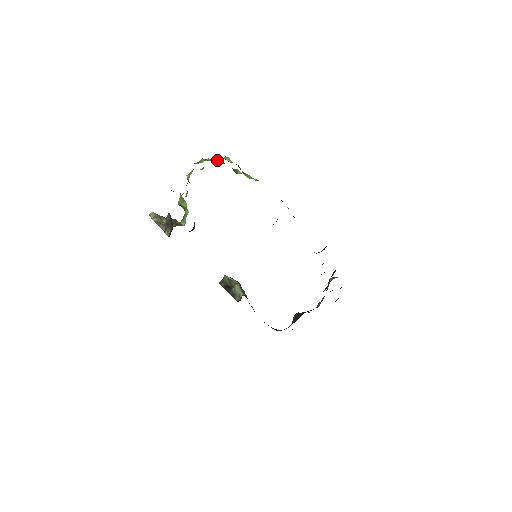
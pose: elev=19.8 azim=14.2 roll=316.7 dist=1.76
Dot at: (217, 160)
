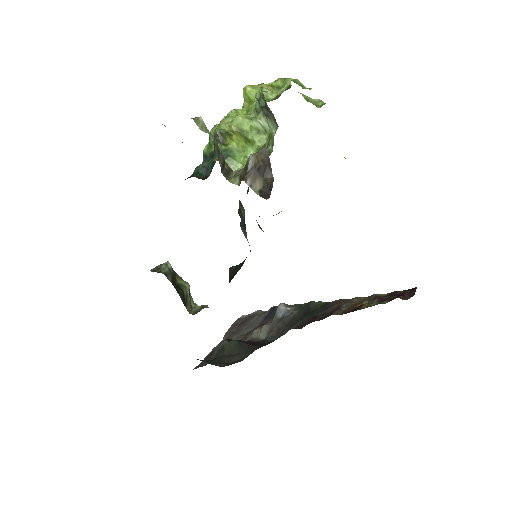
Dot at: (304, 95)
